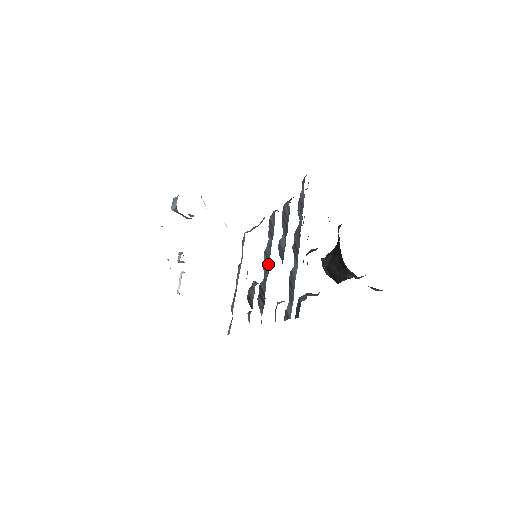
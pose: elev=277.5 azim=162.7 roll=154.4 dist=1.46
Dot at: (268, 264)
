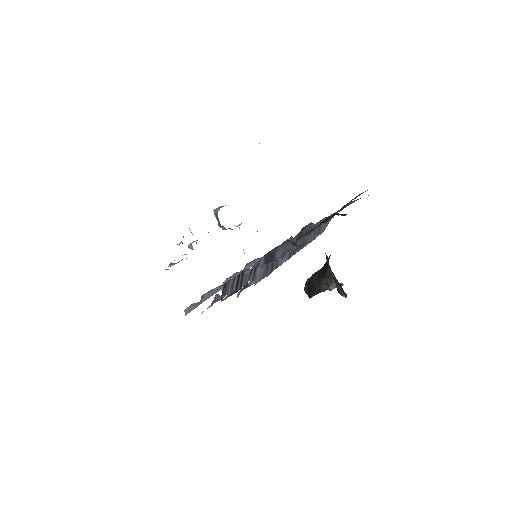
Dot at: occluded
